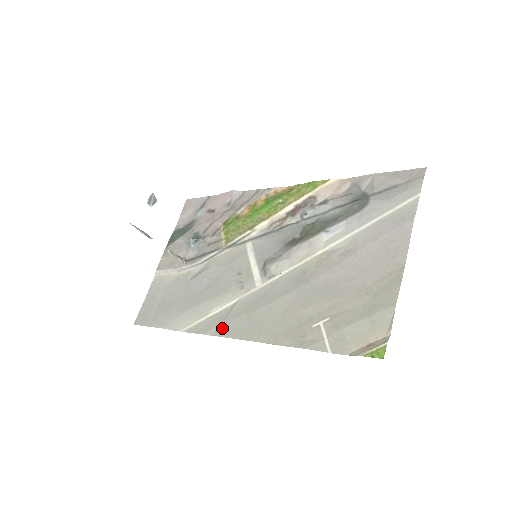
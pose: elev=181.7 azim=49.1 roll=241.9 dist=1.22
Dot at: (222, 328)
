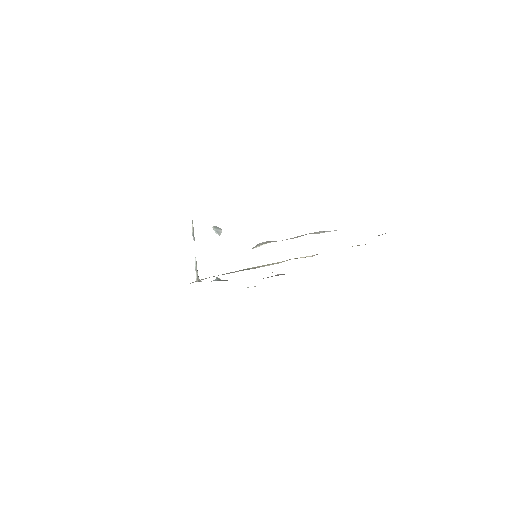
Dot at: occluded
